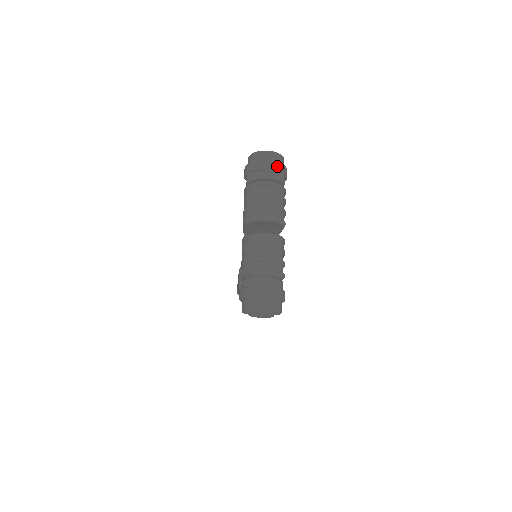
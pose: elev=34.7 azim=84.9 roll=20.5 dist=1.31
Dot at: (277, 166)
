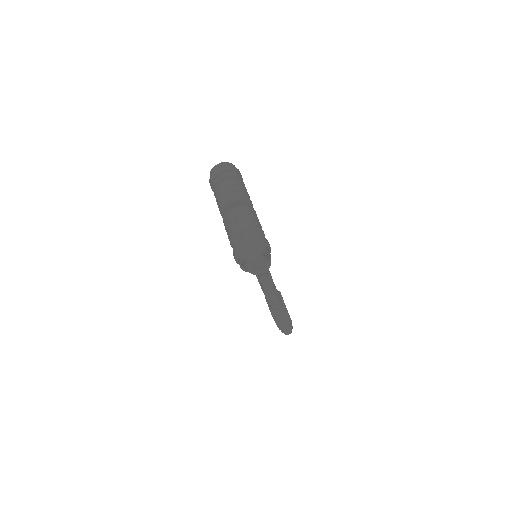
Dot at: (228, 168)
